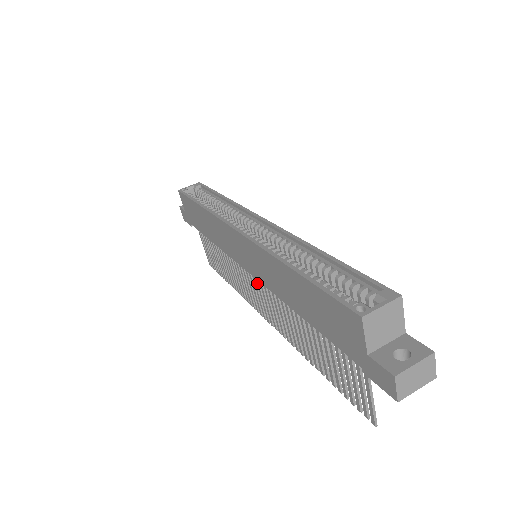
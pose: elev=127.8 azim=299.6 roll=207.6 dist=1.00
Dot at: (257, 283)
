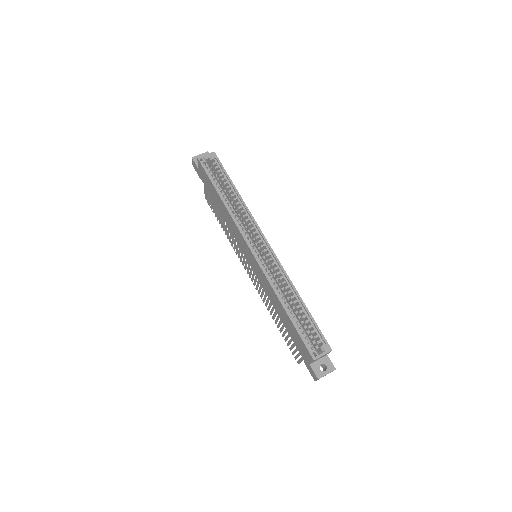
Dot at: occluded
